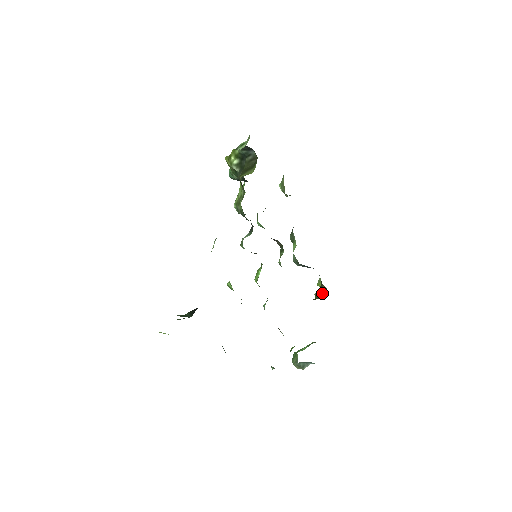
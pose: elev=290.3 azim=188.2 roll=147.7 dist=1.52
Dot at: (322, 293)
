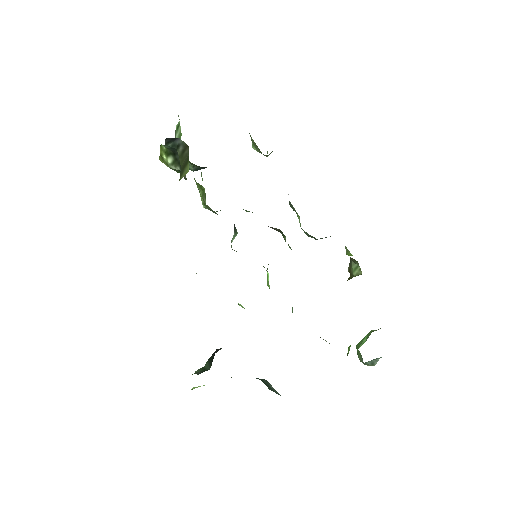
Dot at: (355, 268)
